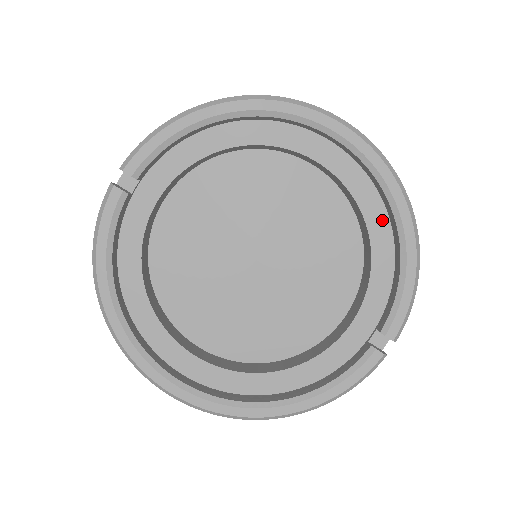
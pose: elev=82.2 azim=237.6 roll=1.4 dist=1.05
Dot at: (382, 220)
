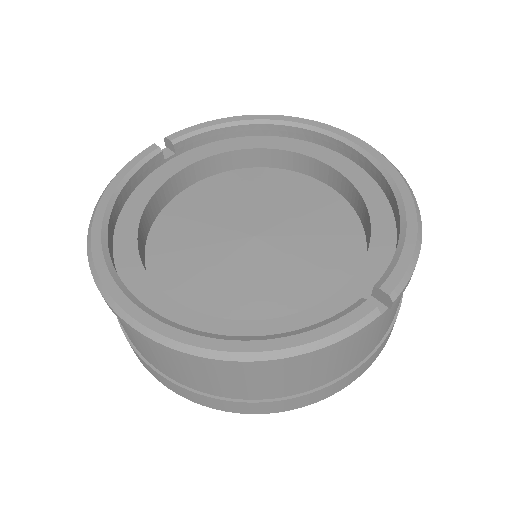
Dot at: (384, 208)
